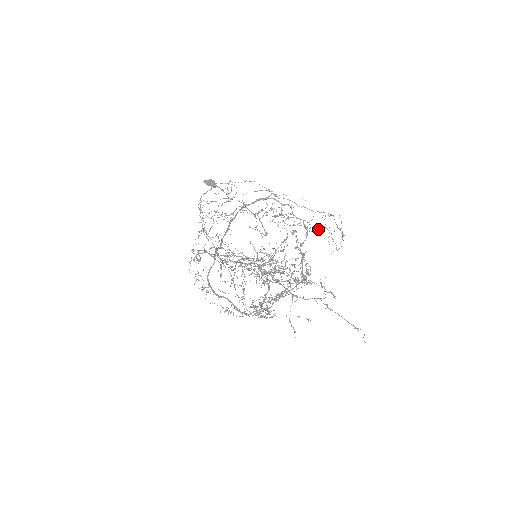
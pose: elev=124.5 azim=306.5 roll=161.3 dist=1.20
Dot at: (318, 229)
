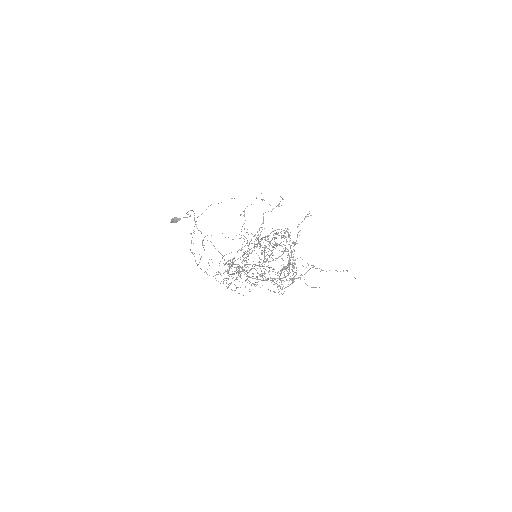
Dot at: occluded
